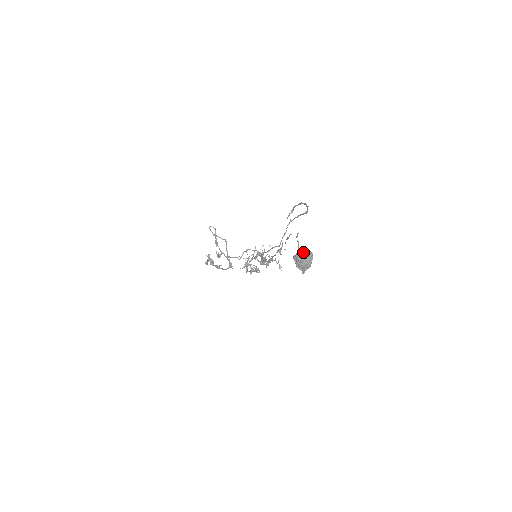
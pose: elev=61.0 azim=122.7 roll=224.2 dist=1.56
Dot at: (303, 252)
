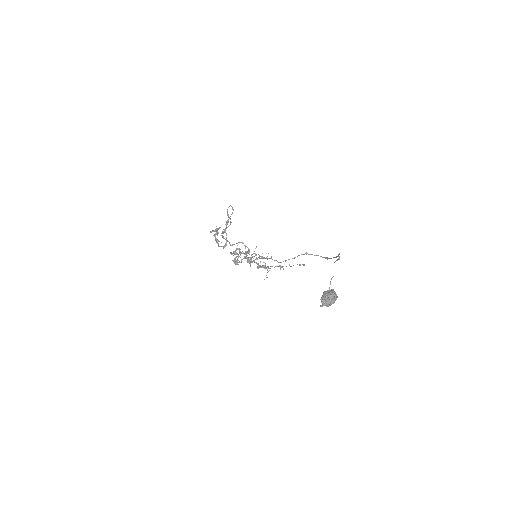
Dot at: (334, 294)
